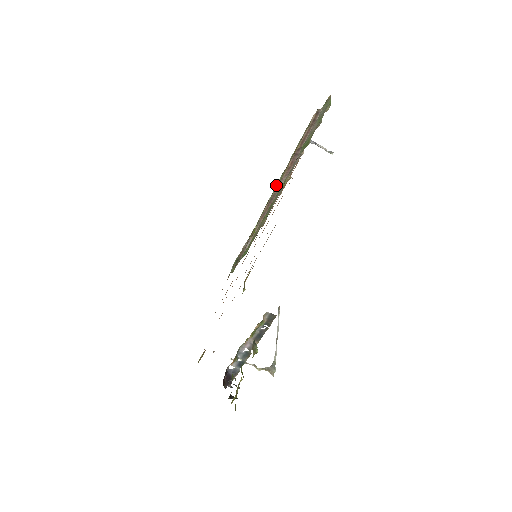
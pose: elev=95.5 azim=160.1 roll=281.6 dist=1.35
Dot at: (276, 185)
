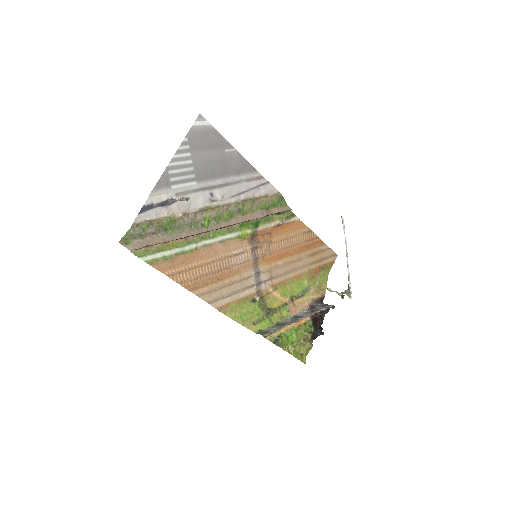
Dot at: (201, 238)
